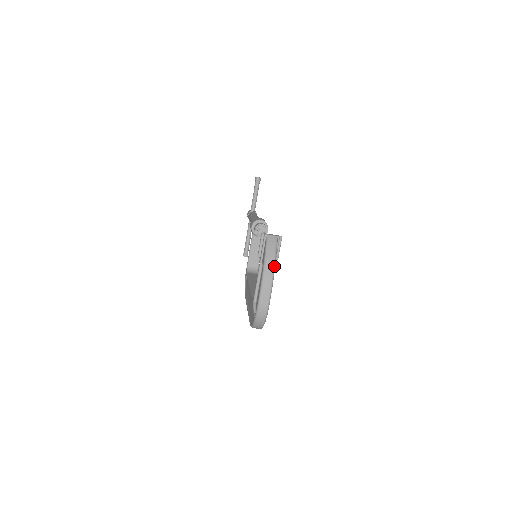
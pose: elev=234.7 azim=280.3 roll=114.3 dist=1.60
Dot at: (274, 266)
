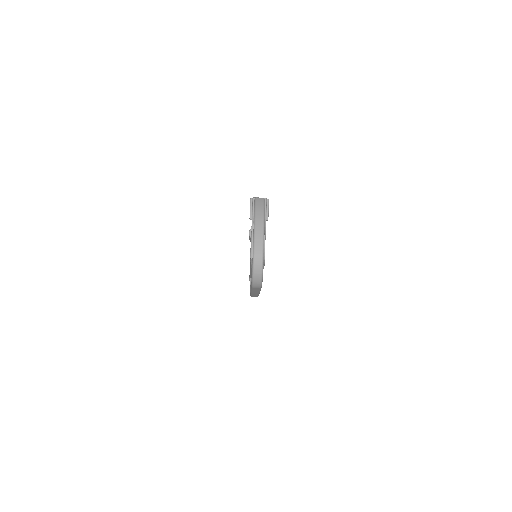
Dot at: (264, 217)
